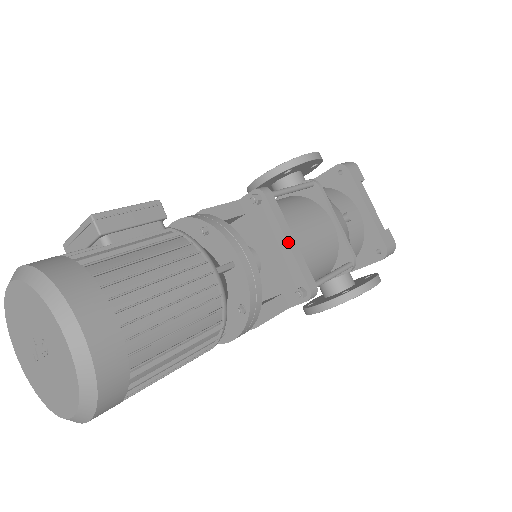
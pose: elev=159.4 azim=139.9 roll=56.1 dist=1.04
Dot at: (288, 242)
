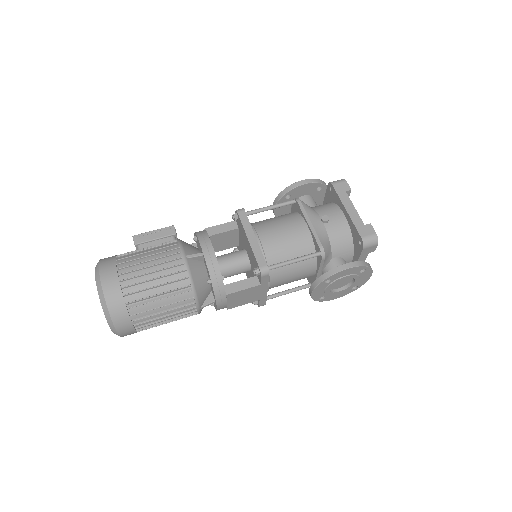
Dot at: (249, 239)
